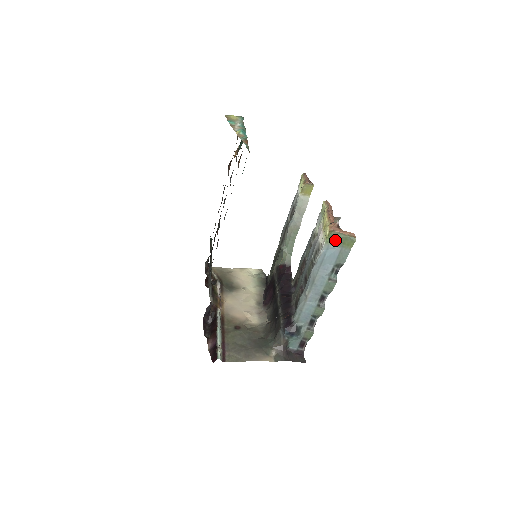
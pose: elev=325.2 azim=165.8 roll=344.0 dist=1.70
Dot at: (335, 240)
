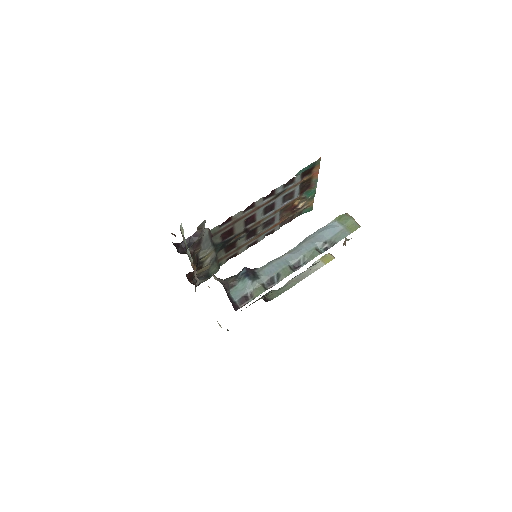
Dot at: (343, 219)
